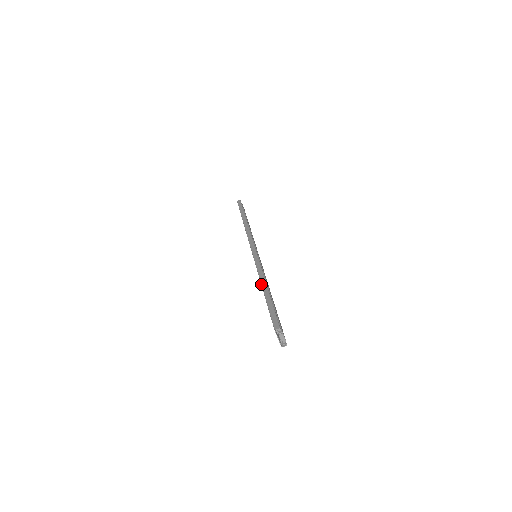
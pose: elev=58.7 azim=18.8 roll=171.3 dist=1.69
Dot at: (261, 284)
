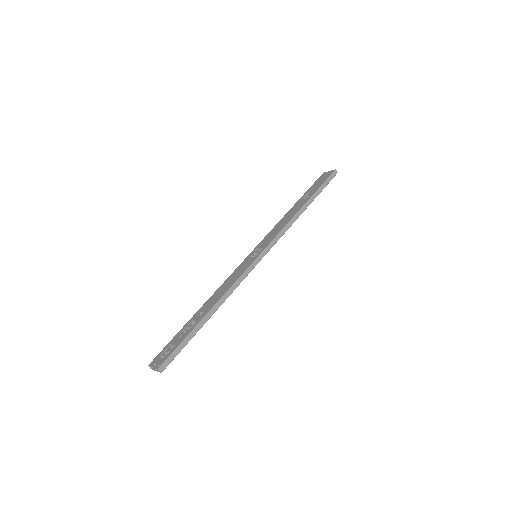
Dot at: (214, 307)
